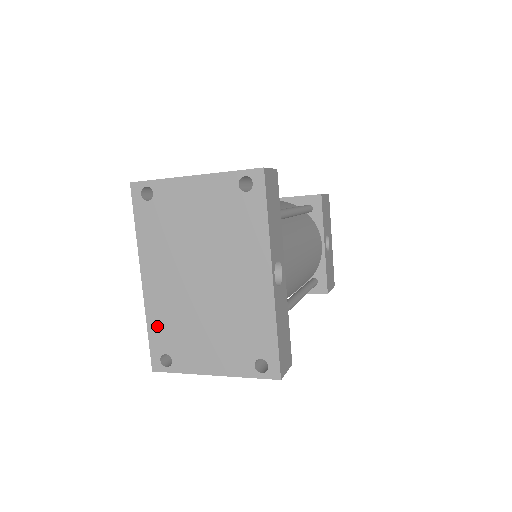
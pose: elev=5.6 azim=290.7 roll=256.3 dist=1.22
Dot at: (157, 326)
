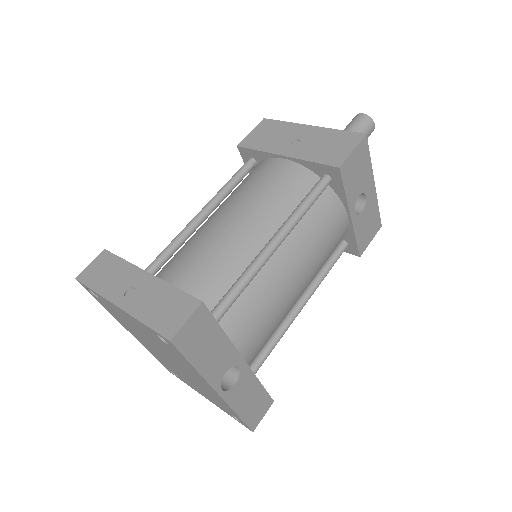
Dot at: (157, 358)
